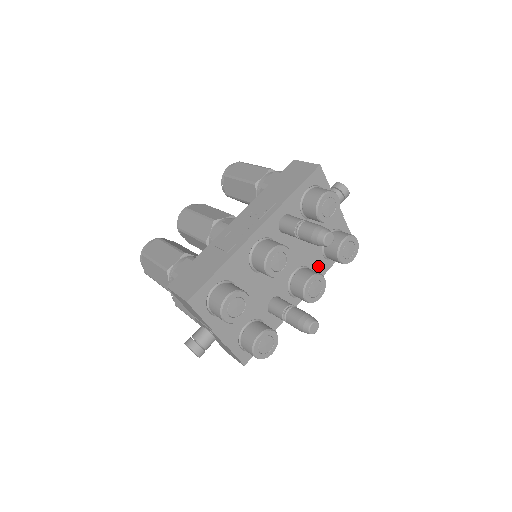
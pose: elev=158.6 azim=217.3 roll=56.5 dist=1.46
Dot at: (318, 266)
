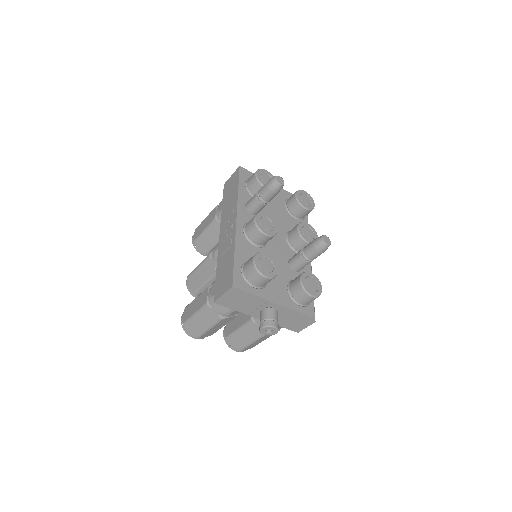
Dot at: occluded
